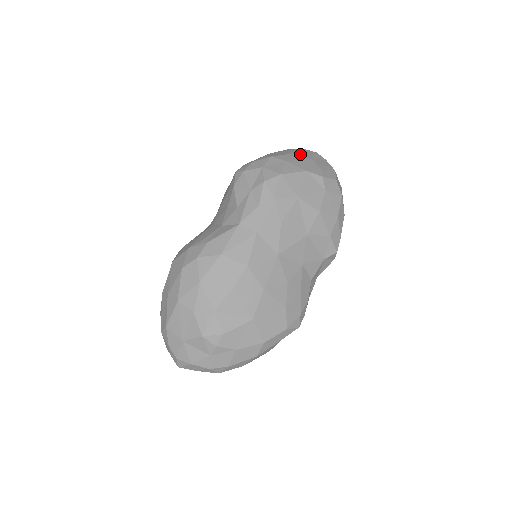
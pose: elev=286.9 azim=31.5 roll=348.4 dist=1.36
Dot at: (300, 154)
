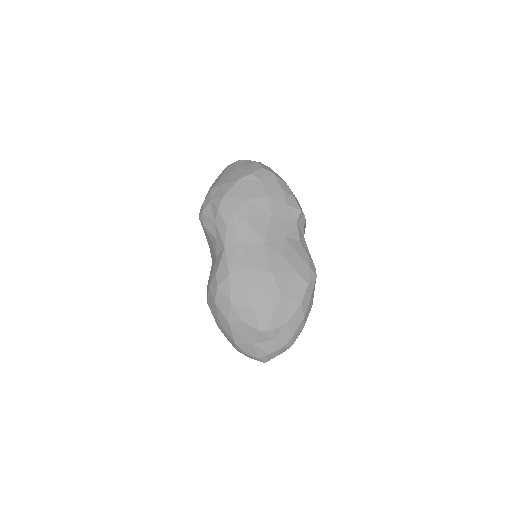
Dot at: (228, 172)
